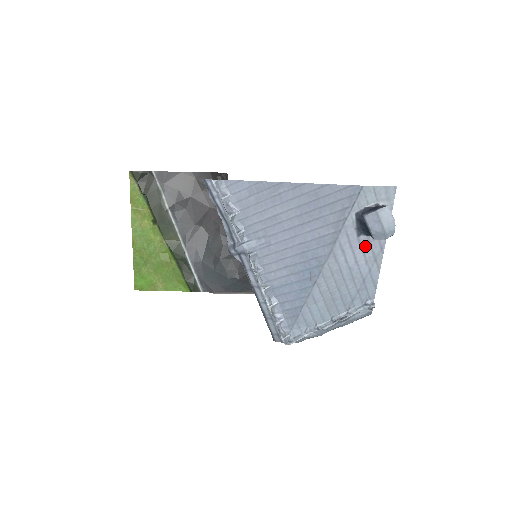
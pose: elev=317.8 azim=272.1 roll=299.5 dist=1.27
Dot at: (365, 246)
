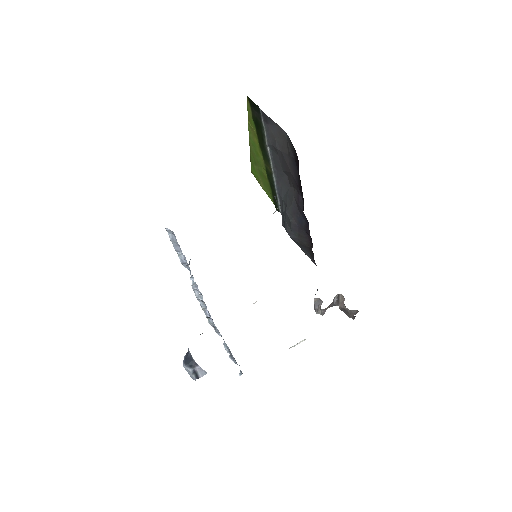
Dot at: occluded
